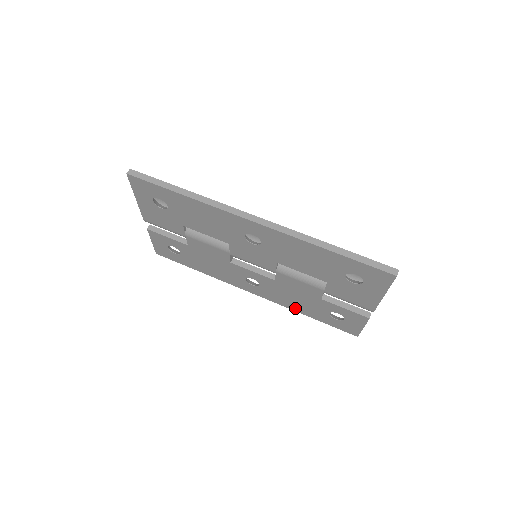
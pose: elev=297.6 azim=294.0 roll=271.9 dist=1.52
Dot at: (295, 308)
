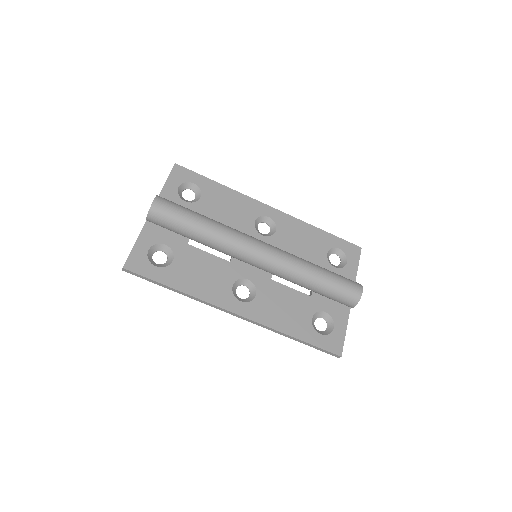
Dot at: occluded
